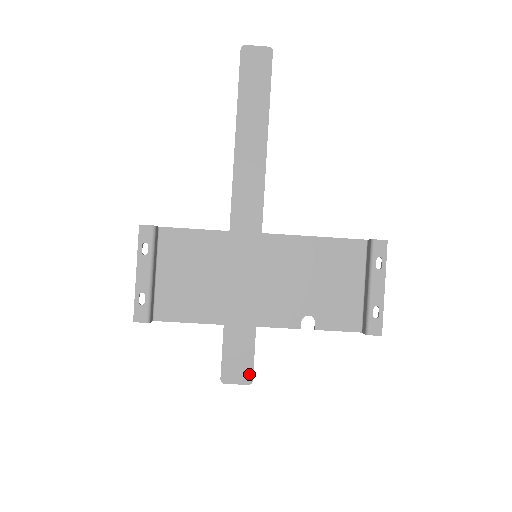
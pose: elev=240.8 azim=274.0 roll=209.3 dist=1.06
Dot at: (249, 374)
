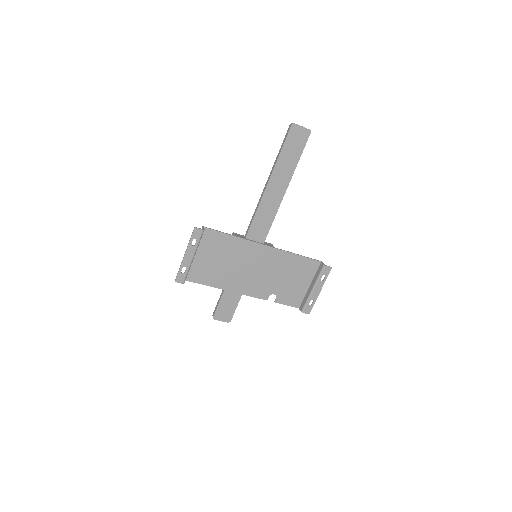
Dot at: (230, 317)
